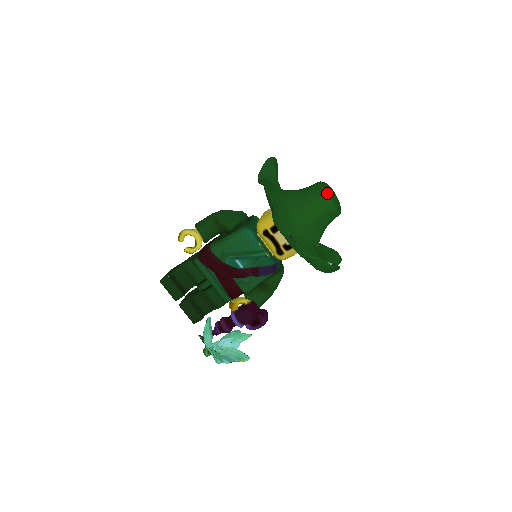
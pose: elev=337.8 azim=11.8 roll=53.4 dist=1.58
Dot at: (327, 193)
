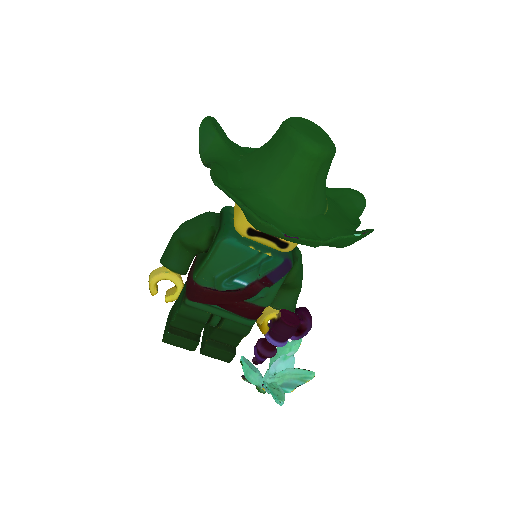
Dot at: (303, 138)
